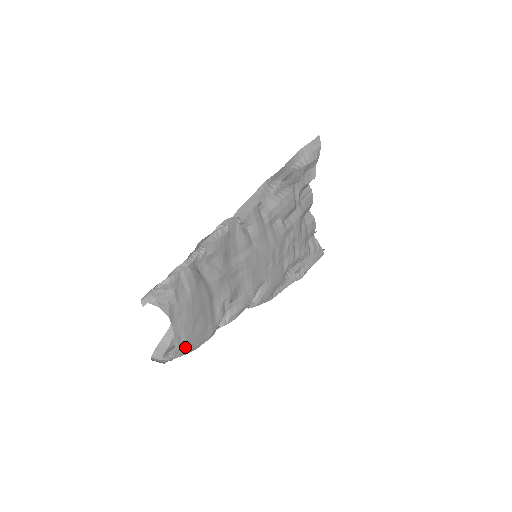
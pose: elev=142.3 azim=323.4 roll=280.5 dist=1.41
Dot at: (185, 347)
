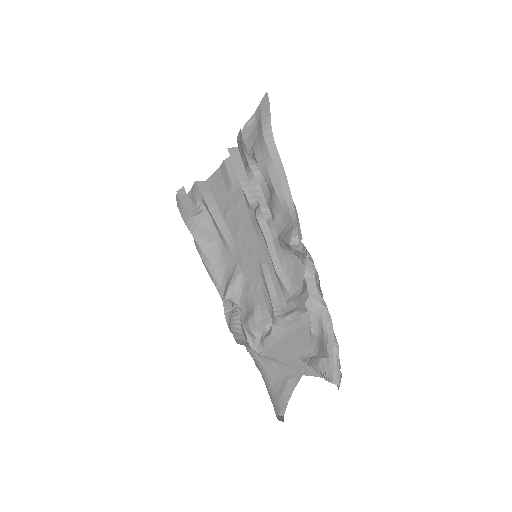
Dot at: occluded
